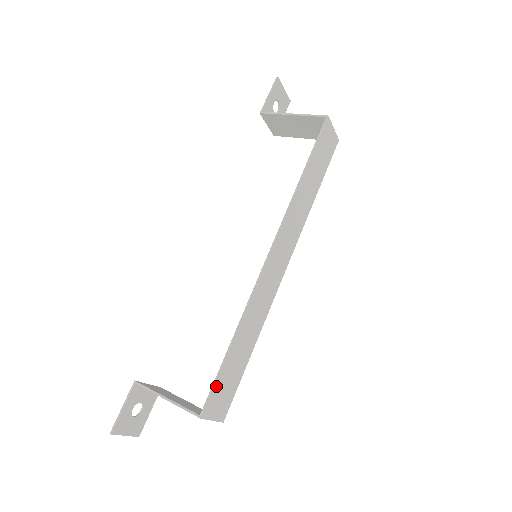
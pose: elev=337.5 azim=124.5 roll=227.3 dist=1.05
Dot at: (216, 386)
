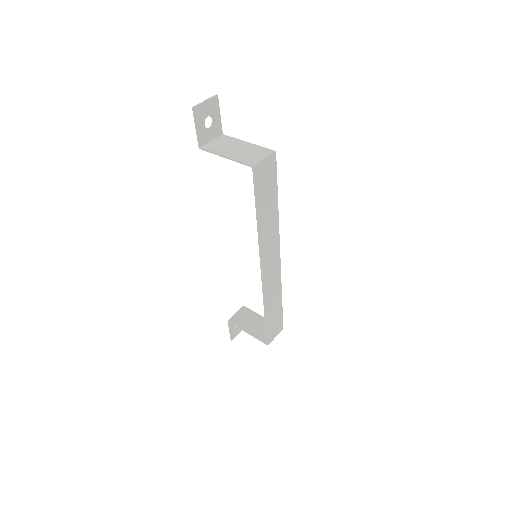
Dot at: (268, 332)
